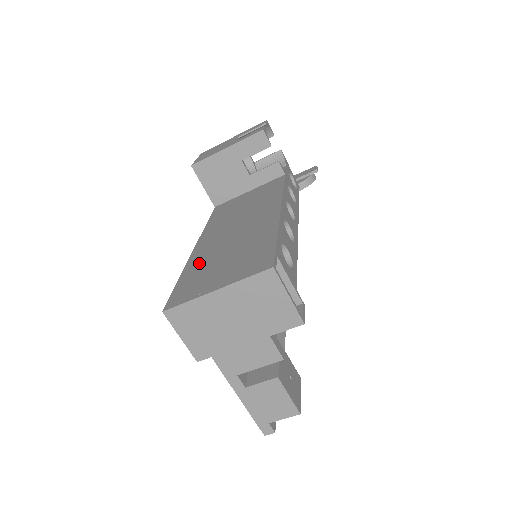
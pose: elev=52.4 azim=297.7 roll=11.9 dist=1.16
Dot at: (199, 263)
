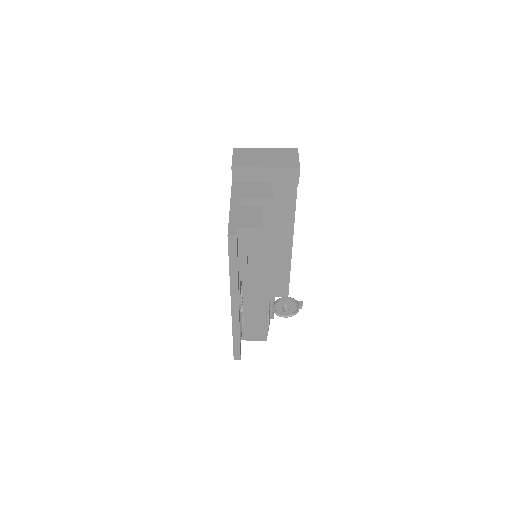
Dot at: occluded
